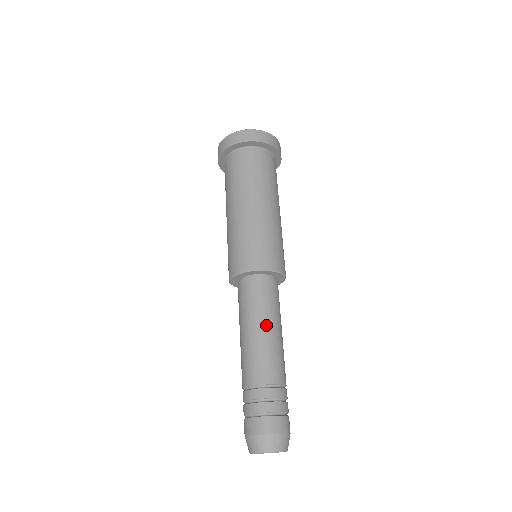
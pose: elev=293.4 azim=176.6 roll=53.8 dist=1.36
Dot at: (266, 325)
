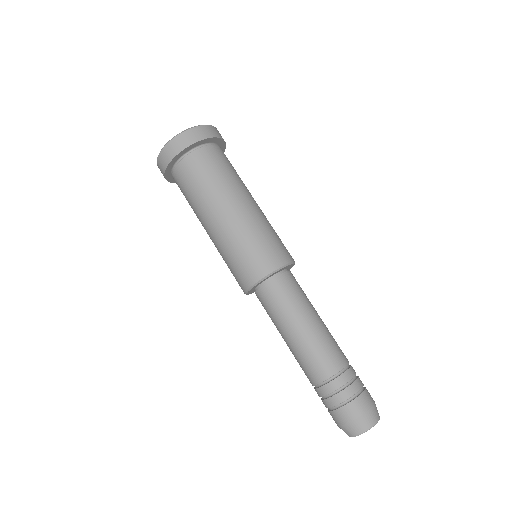
Dot at: (316, 314)
